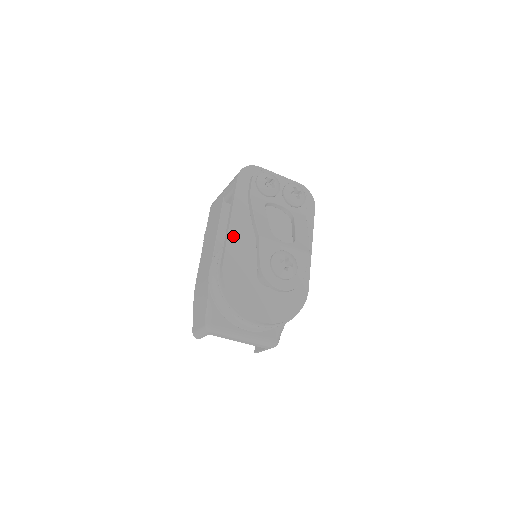
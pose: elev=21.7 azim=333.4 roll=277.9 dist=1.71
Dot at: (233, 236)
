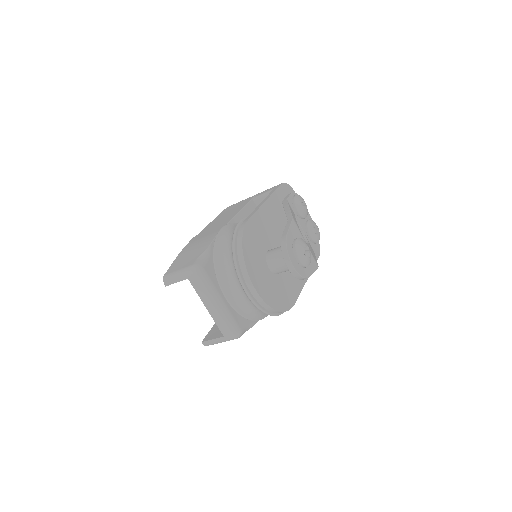
Dot at: (263, 212)
